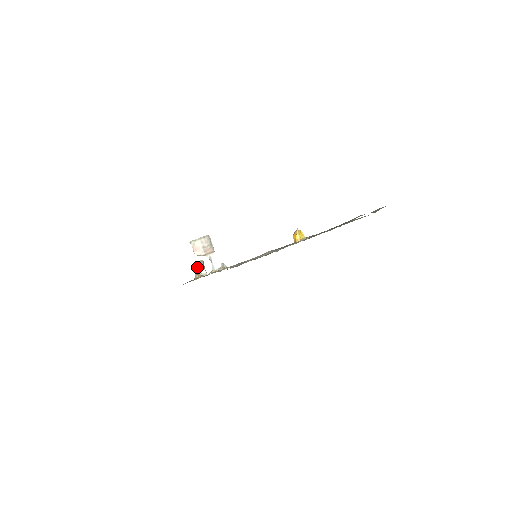
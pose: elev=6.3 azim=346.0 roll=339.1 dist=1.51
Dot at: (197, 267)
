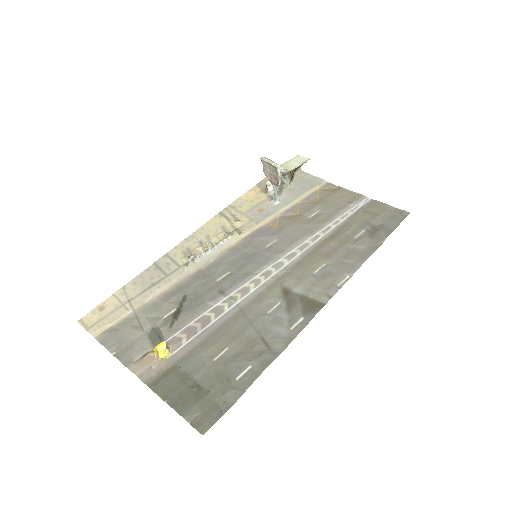
Dot at: (266, 182)
